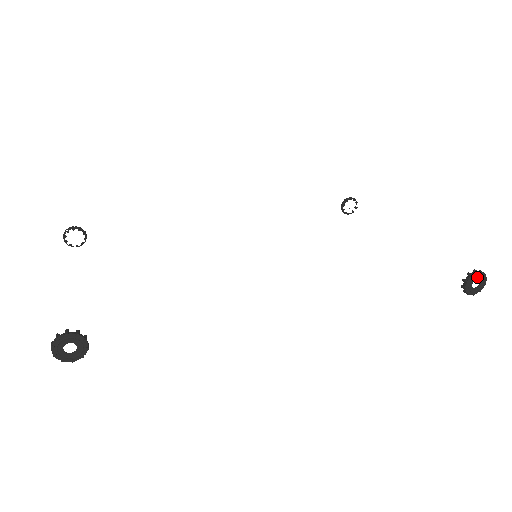
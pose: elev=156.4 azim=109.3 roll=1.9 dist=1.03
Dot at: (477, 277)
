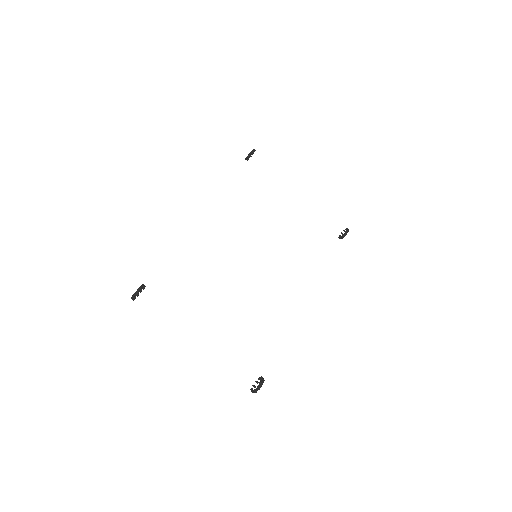
Dot at: occluded
